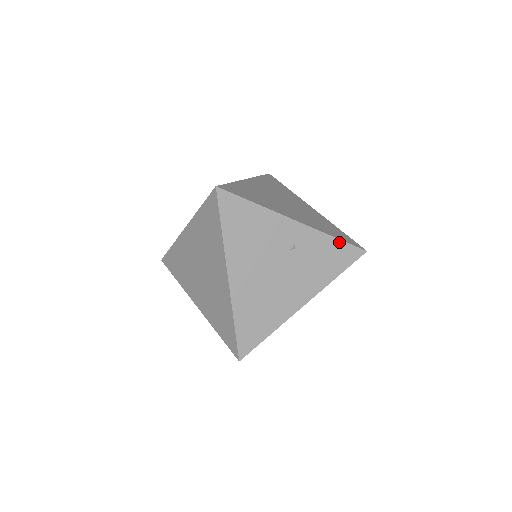
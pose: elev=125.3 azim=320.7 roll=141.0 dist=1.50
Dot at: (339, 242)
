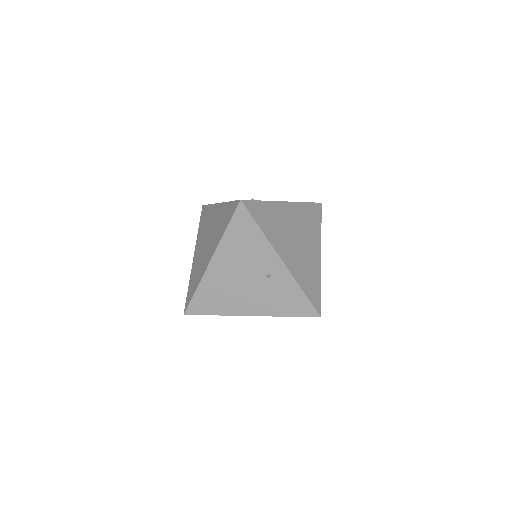
Dot at: (304, 296)
